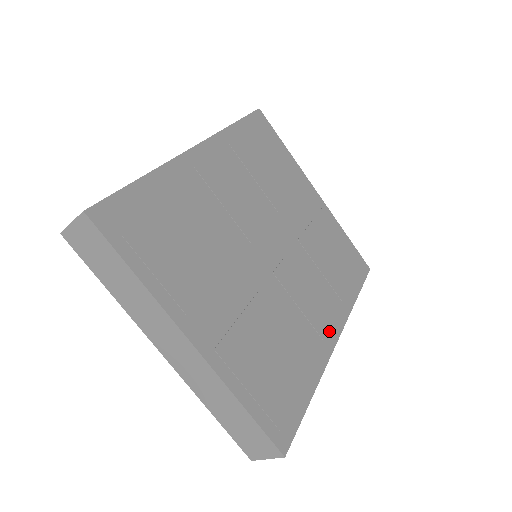
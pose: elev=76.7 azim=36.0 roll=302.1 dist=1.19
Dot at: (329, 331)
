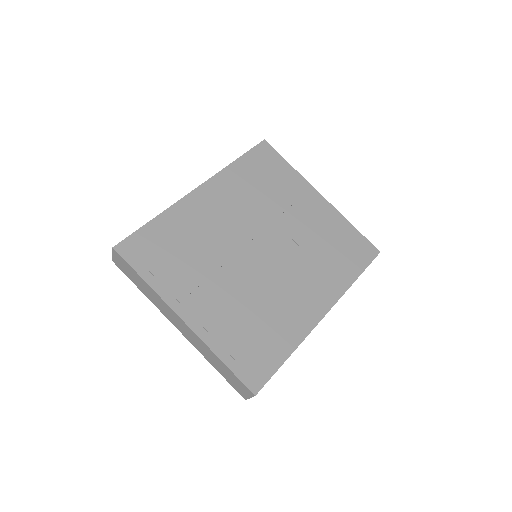
Dot at: (317, 308)
